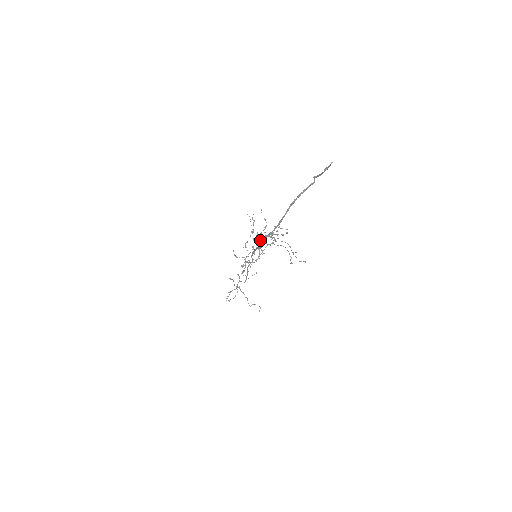
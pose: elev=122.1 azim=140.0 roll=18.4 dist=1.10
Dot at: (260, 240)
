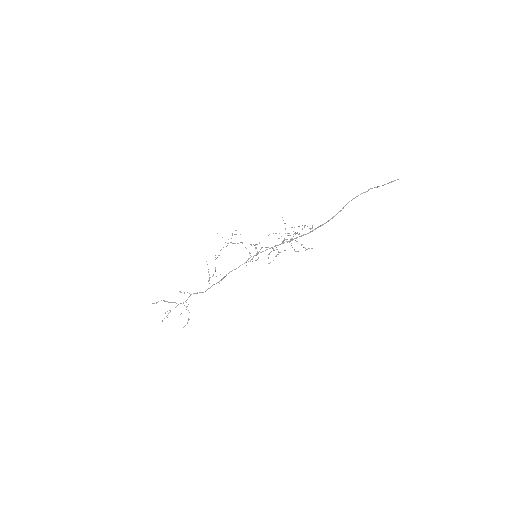
Dot at: occluded
